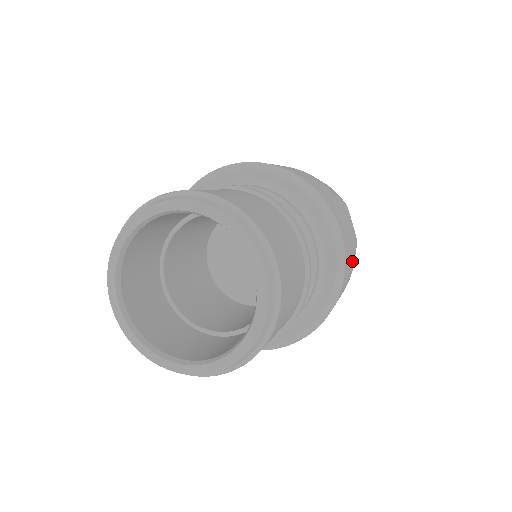
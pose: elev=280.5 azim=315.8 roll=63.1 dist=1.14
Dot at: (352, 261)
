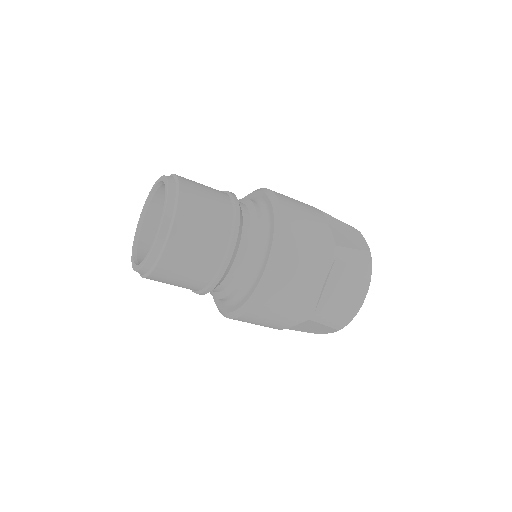
Dot at: (298, 304)
